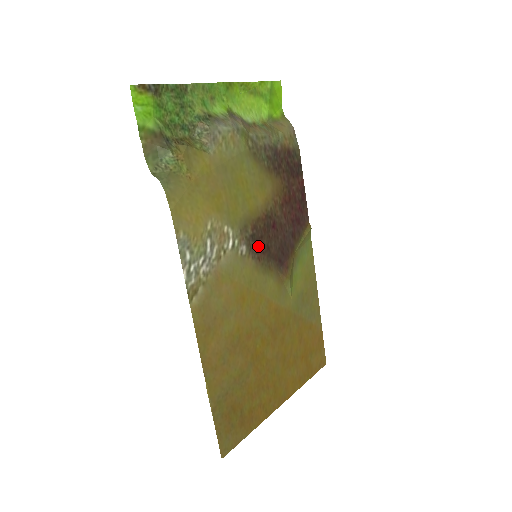
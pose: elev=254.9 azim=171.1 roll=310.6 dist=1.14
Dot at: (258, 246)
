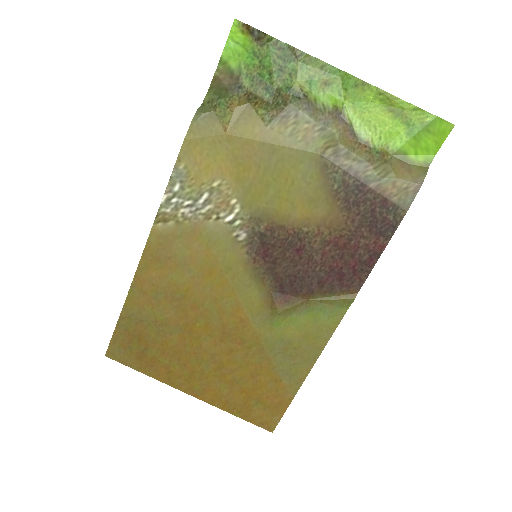
Dot at: (263, 249)
